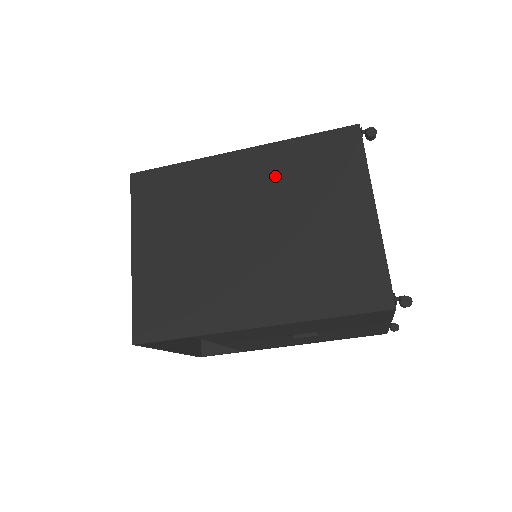
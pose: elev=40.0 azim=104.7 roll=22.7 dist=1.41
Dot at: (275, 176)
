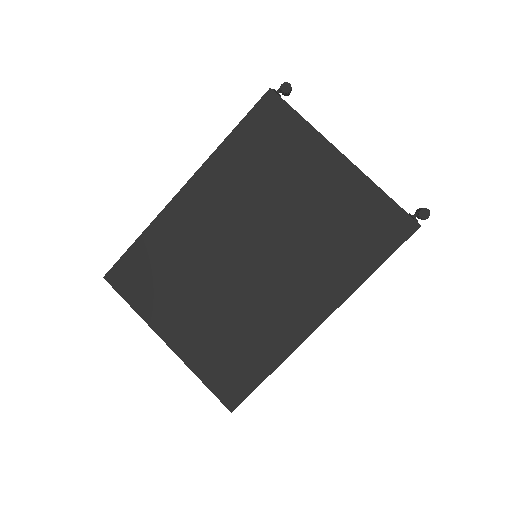
Dot at: (234, 187)
